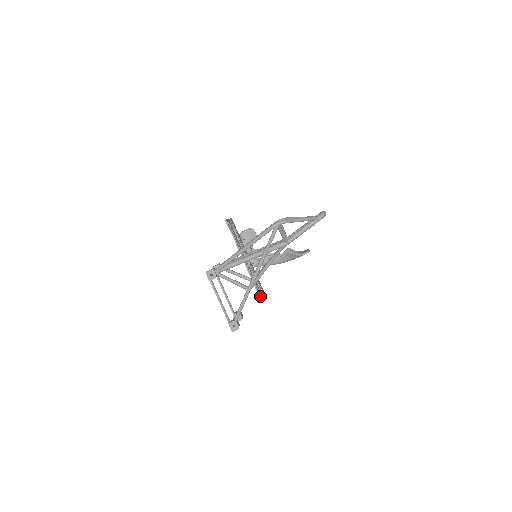
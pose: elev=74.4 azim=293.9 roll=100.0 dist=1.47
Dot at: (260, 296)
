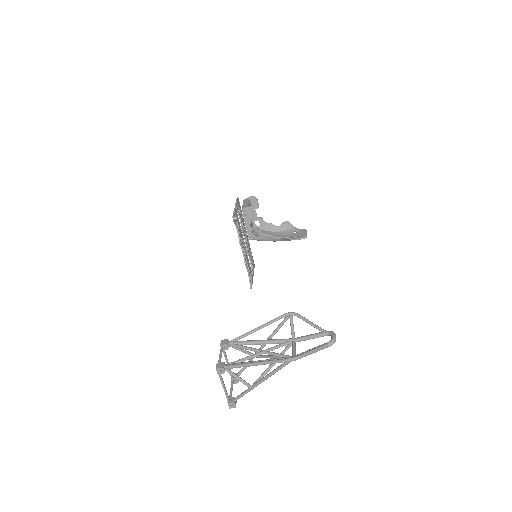
Dot at: (251, 284)
